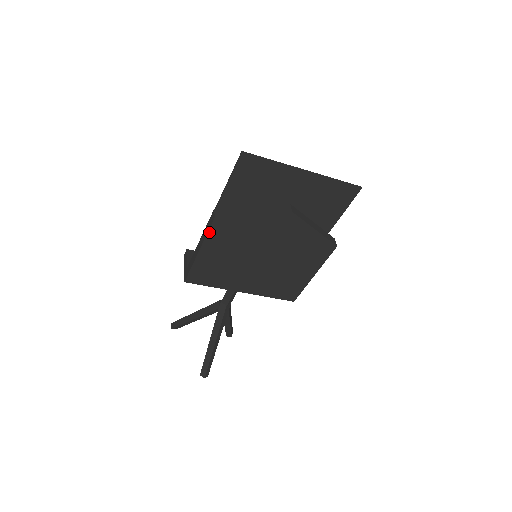
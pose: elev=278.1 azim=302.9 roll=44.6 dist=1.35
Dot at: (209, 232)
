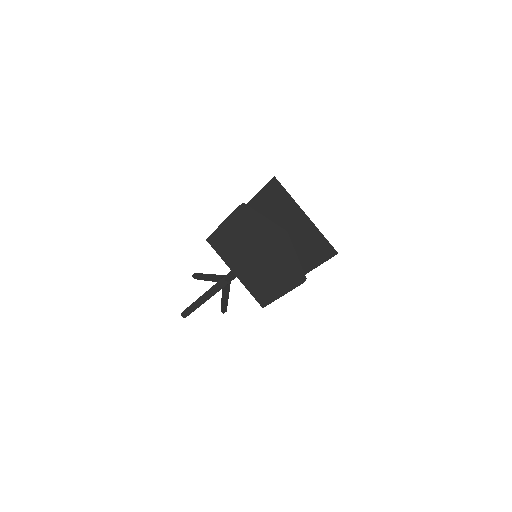
Dot at: (232, 214)
